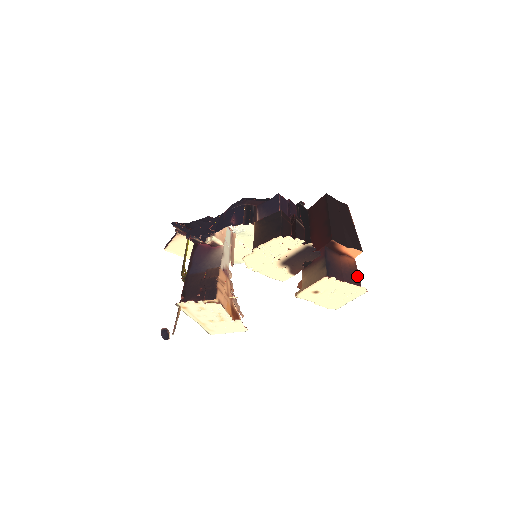
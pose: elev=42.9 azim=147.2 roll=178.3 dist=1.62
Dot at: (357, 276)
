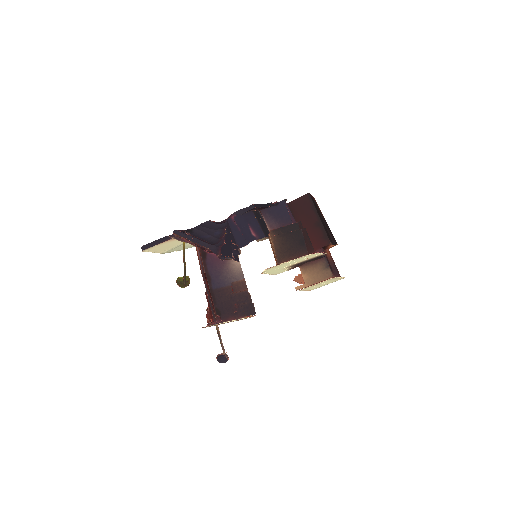
Dot at: (335, 265)
